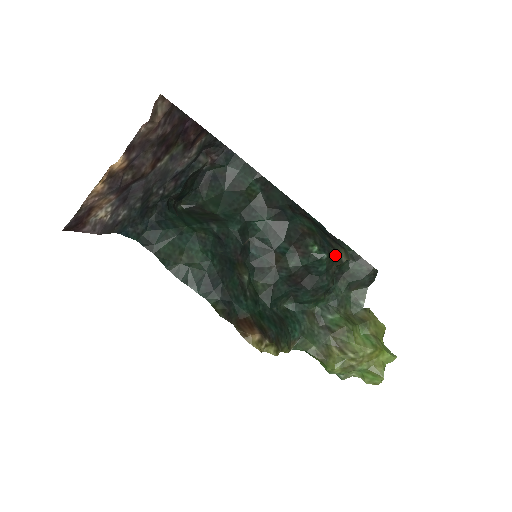
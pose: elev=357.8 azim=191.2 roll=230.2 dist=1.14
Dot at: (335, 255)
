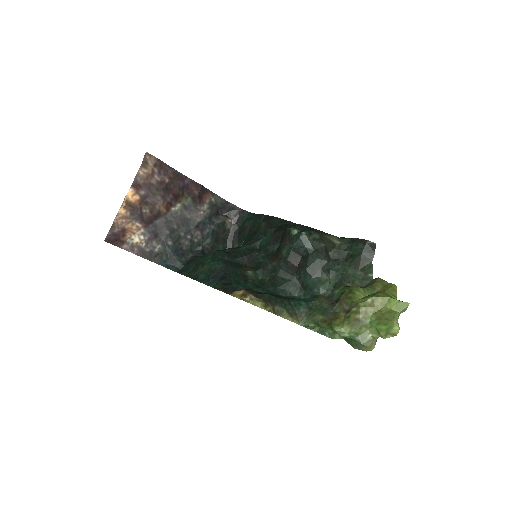
Dot at: (322, 237)
